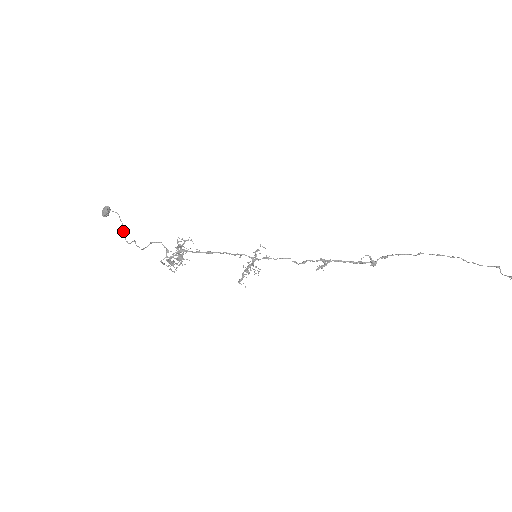
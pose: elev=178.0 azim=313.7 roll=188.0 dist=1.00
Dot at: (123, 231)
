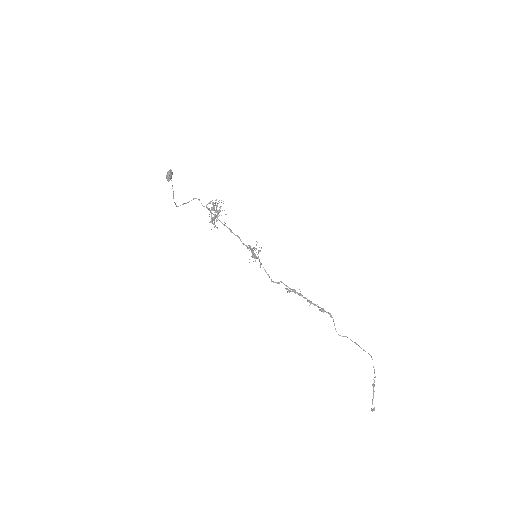
Dot at: (174, 202)
